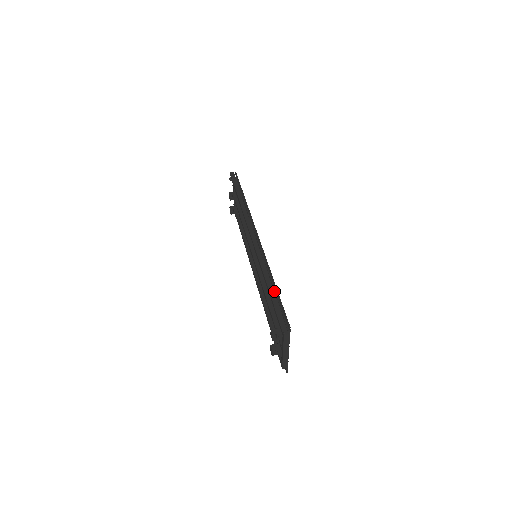
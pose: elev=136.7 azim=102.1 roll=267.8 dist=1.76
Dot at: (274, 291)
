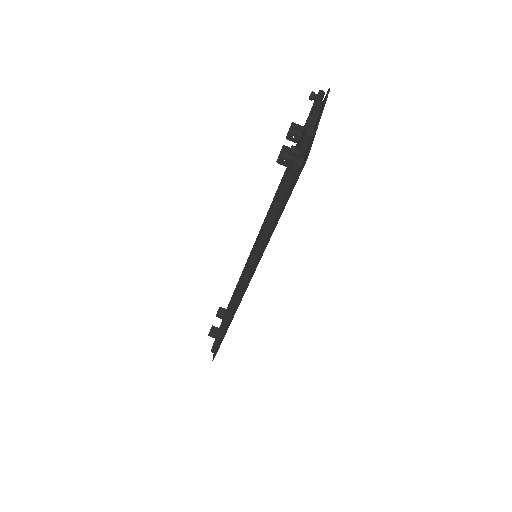
Dot at: (223, 334)
